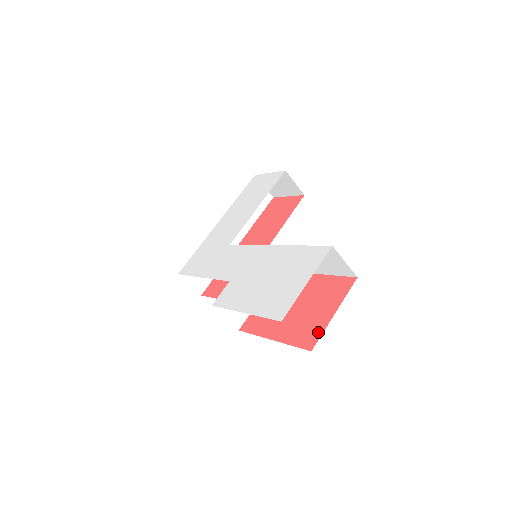
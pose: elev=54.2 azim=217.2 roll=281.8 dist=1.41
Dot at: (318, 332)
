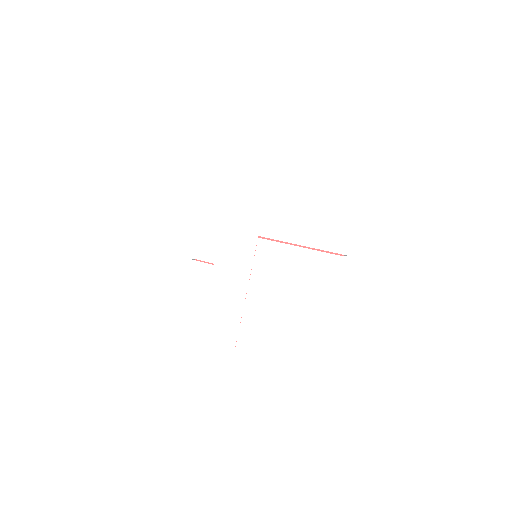
Dot at: occluded
